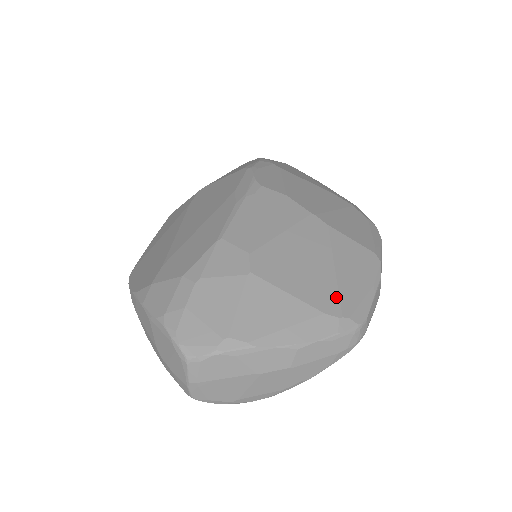
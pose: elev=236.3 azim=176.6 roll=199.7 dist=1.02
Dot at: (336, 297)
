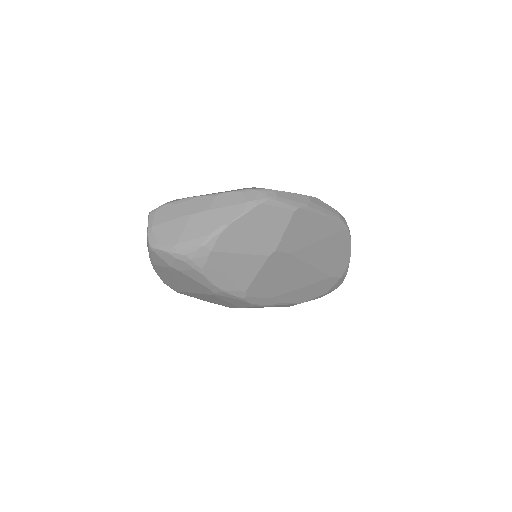
Dot at: occluded
